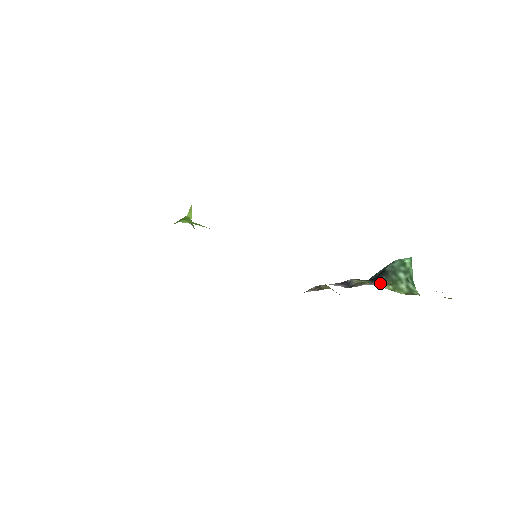
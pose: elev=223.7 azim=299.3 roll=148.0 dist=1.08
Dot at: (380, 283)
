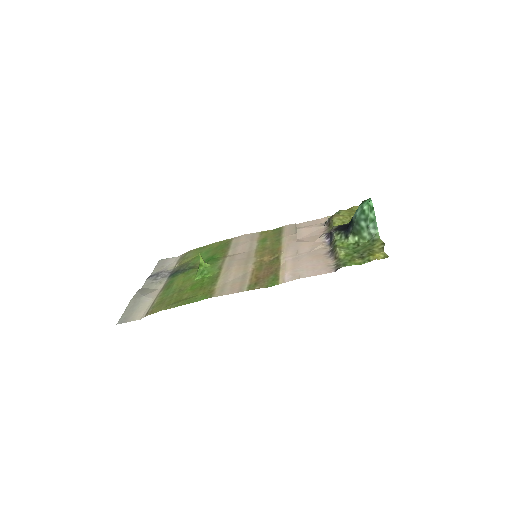
Dot at: (333, 257)
